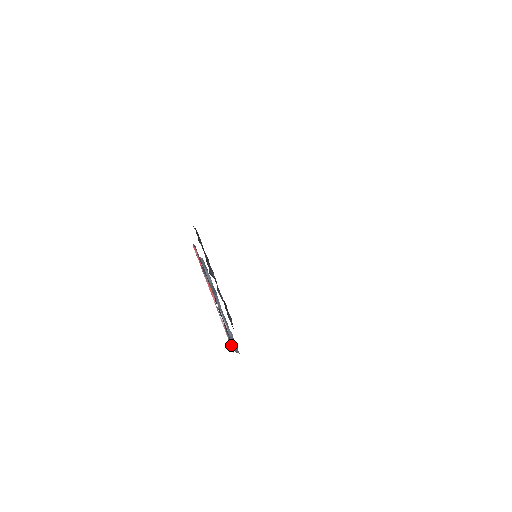
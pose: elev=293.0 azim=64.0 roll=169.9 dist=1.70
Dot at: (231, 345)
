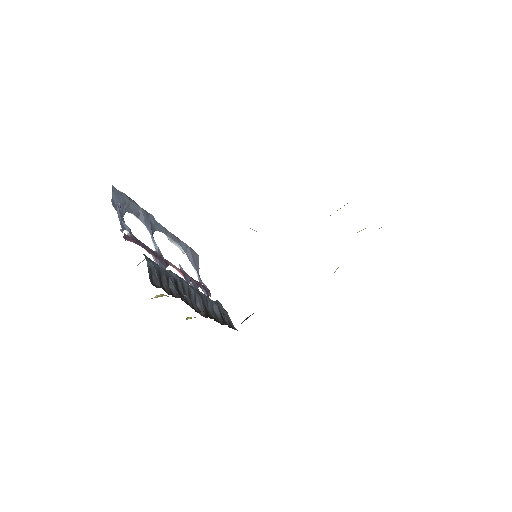
Dot at: (198, 272)
